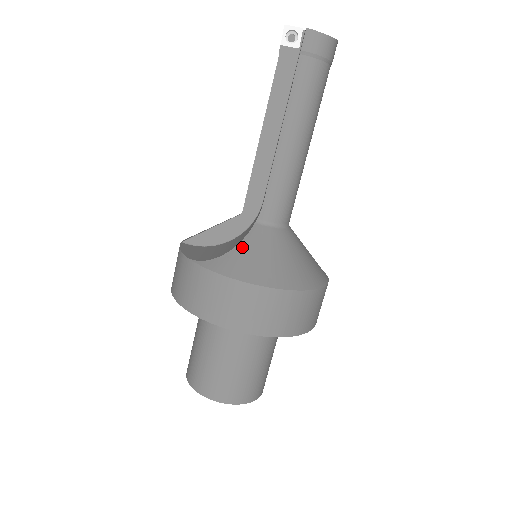
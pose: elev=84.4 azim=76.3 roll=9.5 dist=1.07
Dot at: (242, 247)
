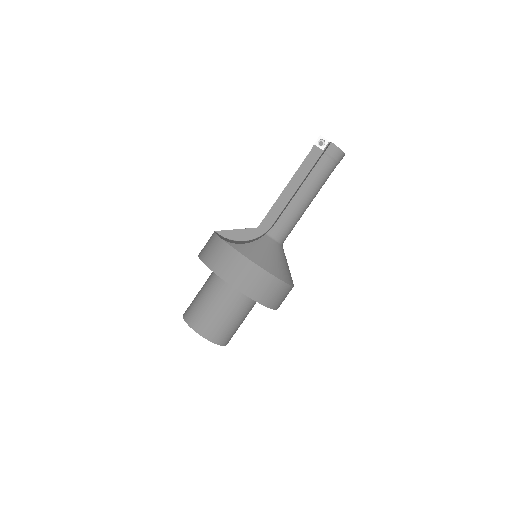
Dot at: (255, 244)
